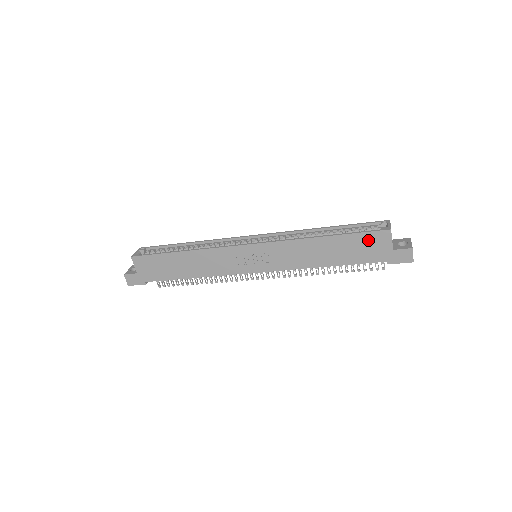
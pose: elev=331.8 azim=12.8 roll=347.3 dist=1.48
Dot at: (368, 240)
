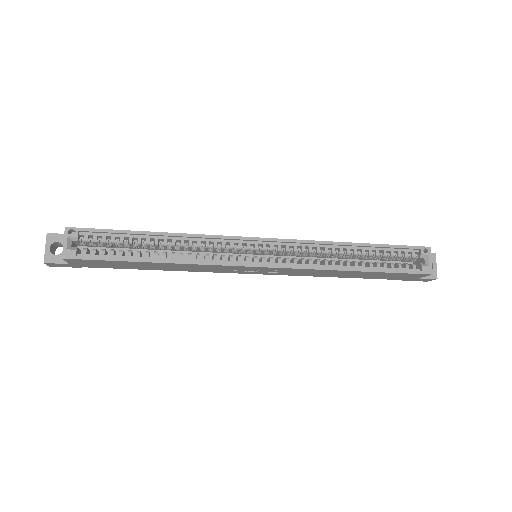
Dot at: (402, 275)
